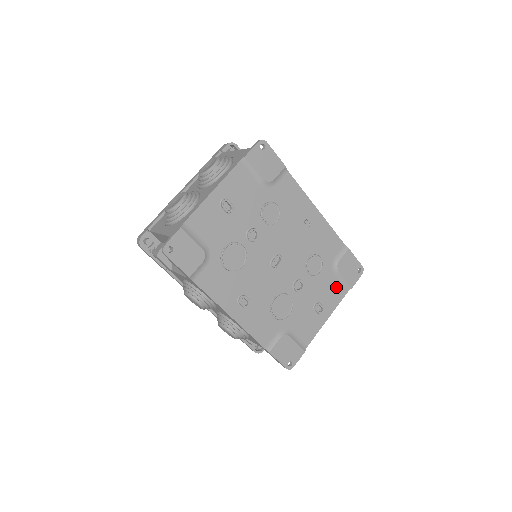
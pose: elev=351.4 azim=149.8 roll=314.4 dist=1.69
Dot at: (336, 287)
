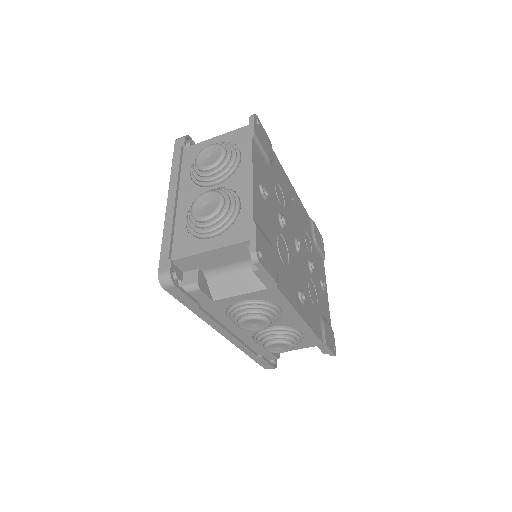
Dot at: (320, 260)
